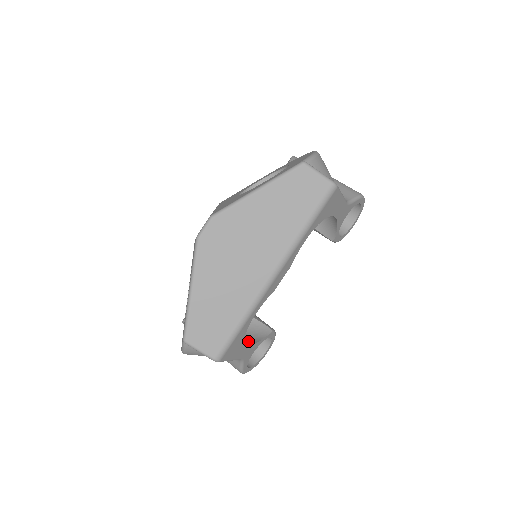
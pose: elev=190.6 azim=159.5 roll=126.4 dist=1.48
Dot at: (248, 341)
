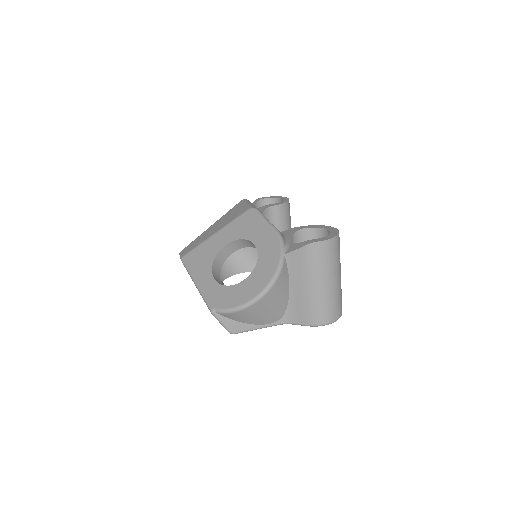
Dot at: (252, 266)
